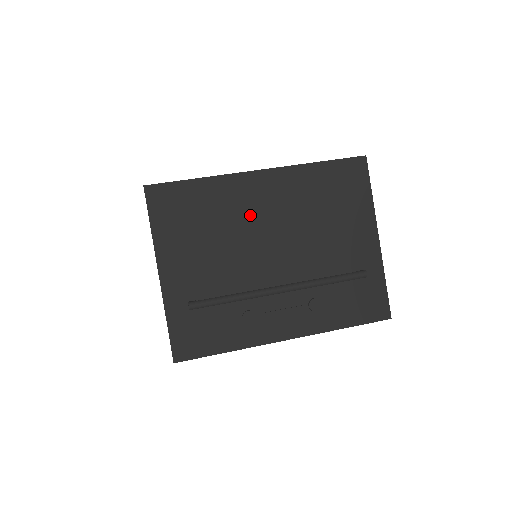
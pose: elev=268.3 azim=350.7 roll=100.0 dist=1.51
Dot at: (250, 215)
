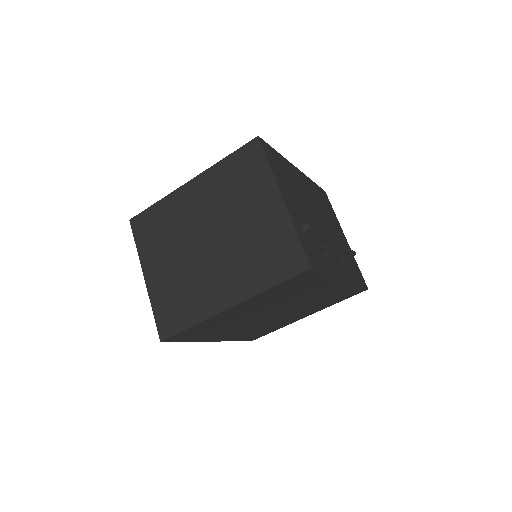
Dot at: (303, 190)
